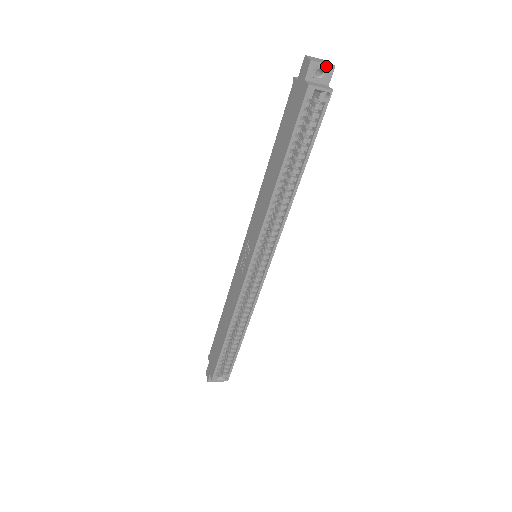
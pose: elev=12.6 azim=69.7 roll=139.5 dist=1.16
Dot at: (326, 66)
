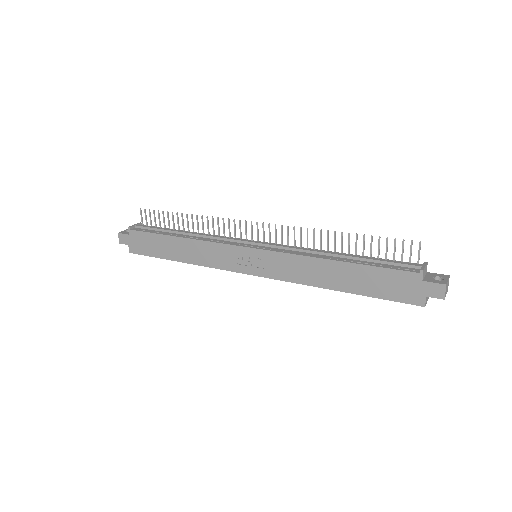
Dot at: occluded
